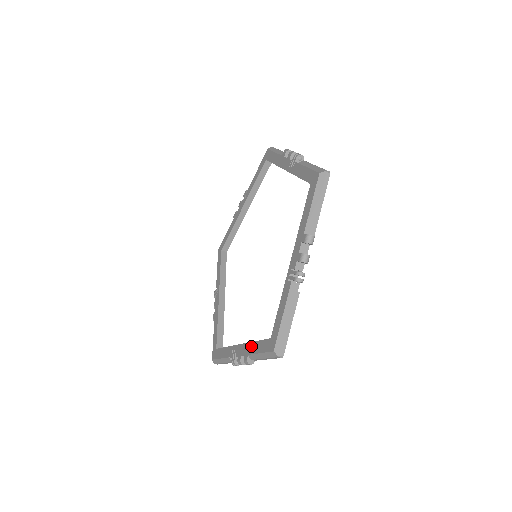
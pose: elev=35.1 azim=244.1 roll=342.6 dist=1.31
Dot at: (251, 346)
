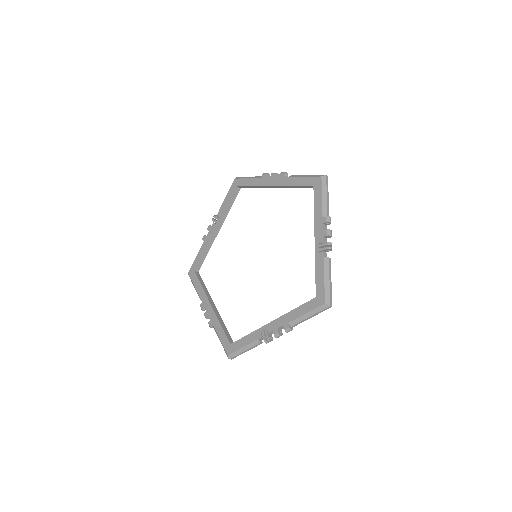
Dot at: (217, 323)
